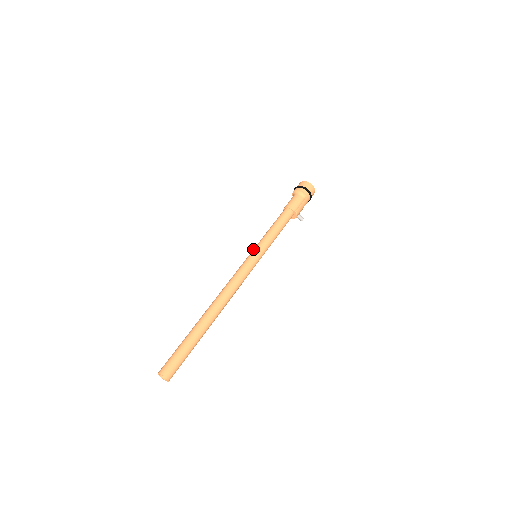
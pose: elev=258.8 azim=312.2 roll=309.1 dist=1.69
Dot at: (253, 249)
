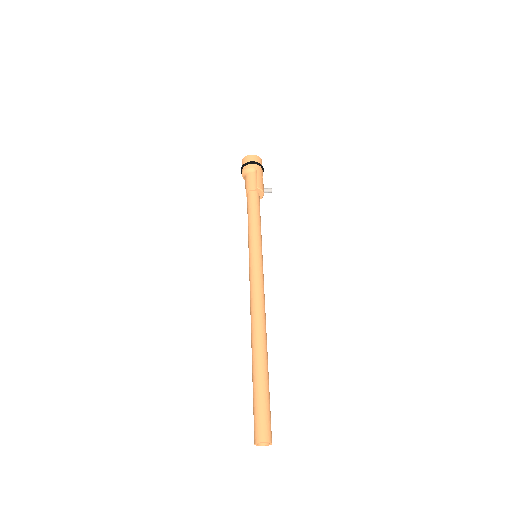
Dot at: occluded
